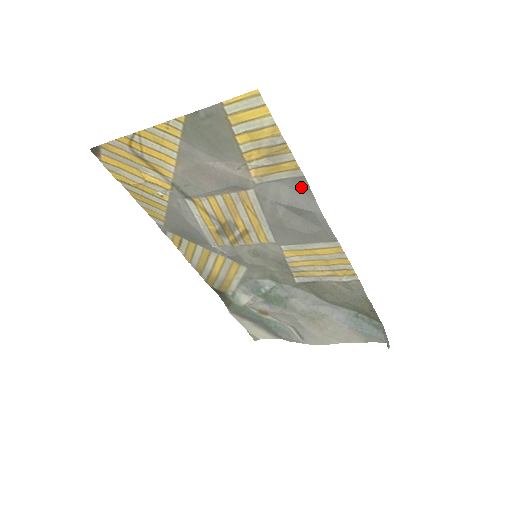
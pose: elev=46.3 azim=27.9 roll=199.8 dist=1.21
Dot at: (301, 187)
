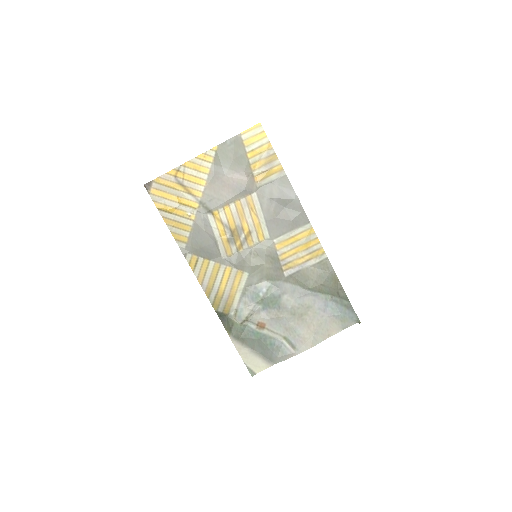
Dot at: (285, 183)
